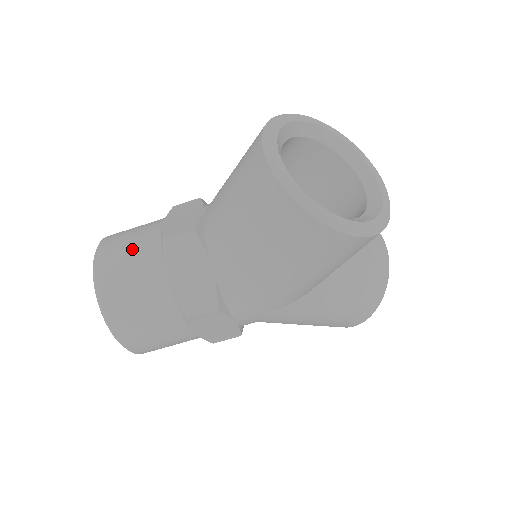
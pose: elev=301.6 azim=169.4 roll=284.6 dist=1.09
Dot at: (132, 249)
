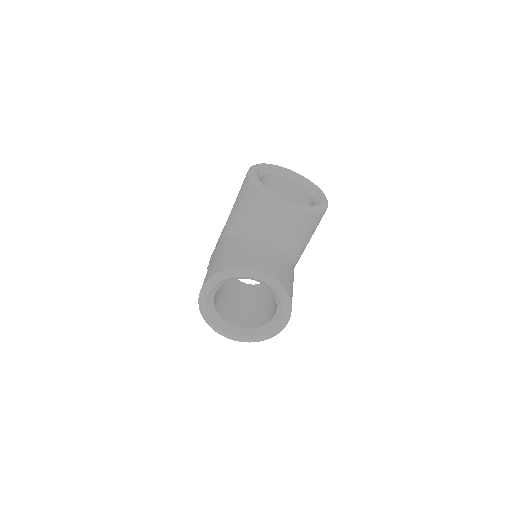
Dot at: occluded
